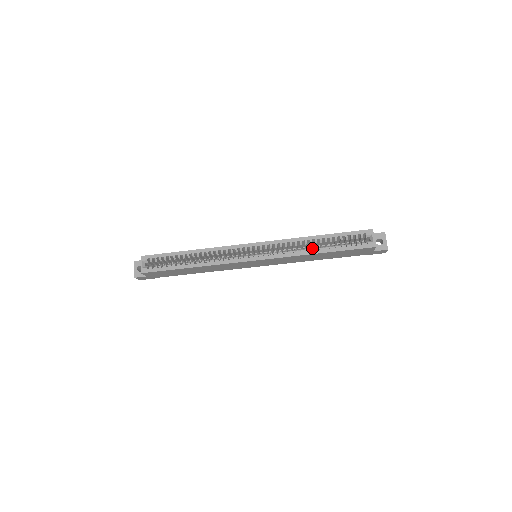
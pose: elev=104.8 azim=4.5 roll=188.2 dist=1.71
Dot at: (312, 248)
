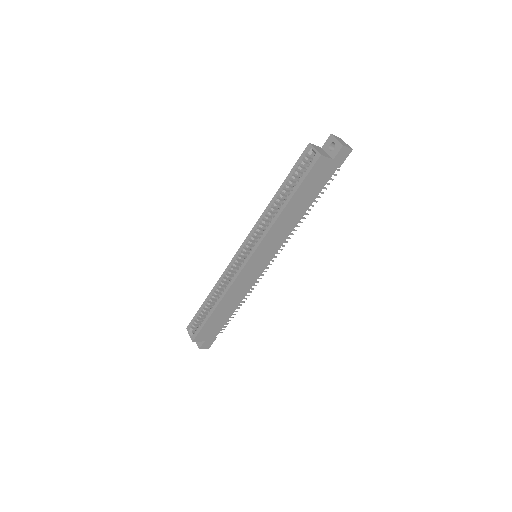
Dot at: (278, 208)
